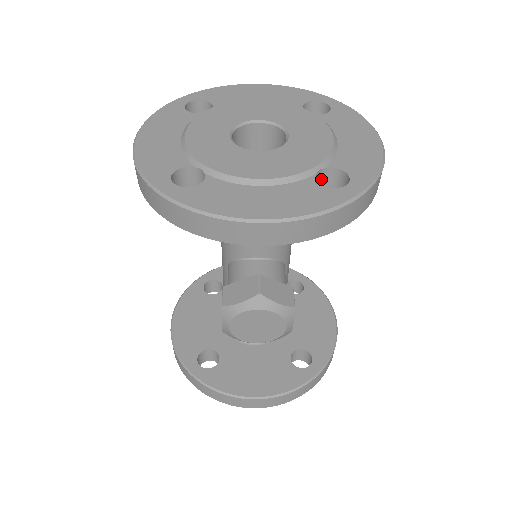
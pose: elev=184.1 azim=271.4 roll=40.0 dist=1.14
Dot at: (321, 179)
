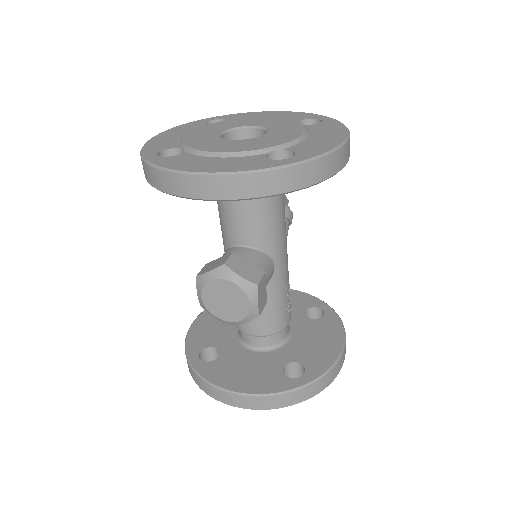
Dot at: occluded
